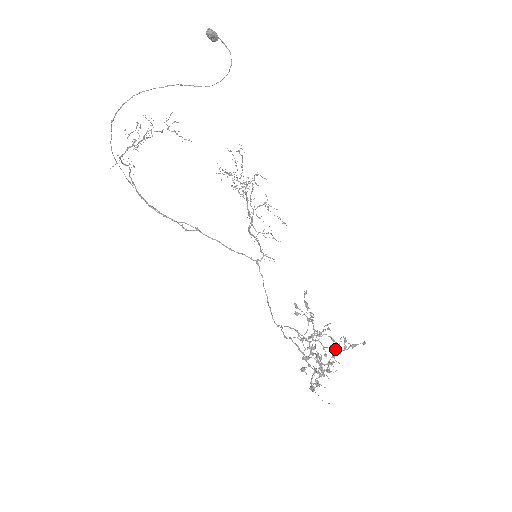
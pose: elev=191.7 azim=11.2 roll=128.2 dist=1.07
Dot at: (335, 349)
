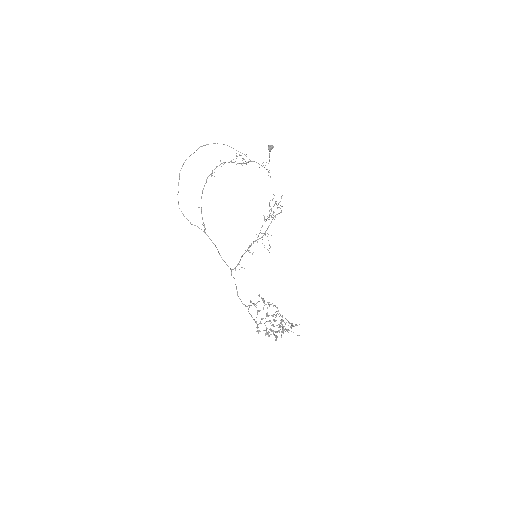
Dot at: occluded
